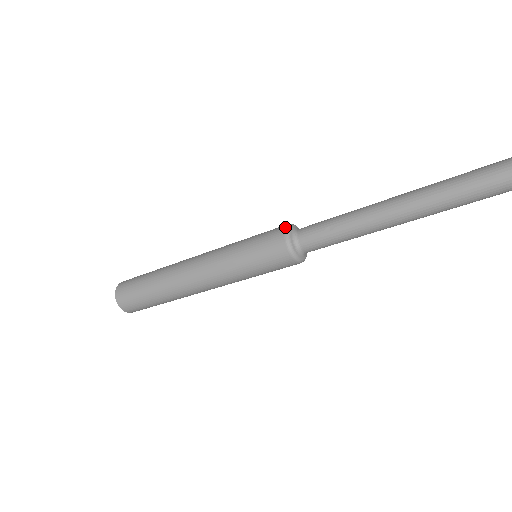
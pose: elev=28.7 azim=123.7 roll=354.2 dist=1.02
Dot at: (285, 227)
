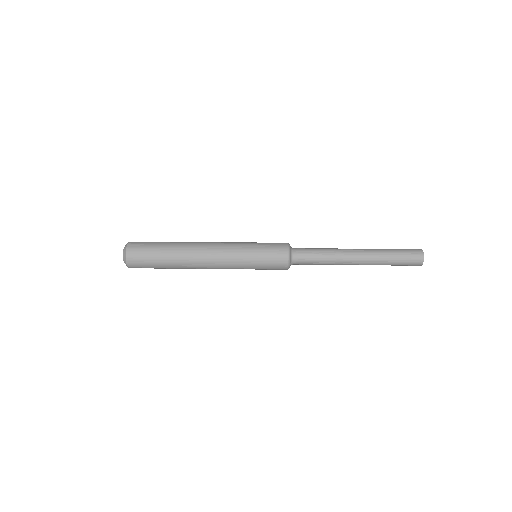
Dot at: (287, 243)
